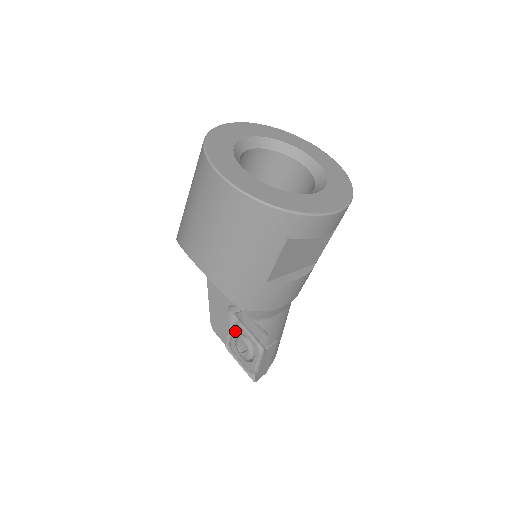
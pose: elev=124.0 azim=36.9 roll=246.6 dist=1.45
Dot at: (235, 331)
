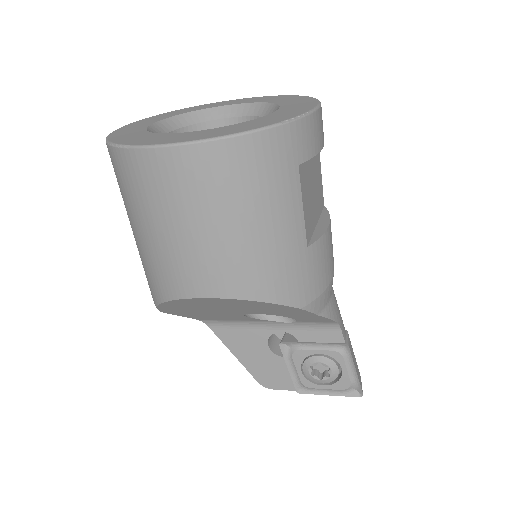
Dot at: (296, 362)
